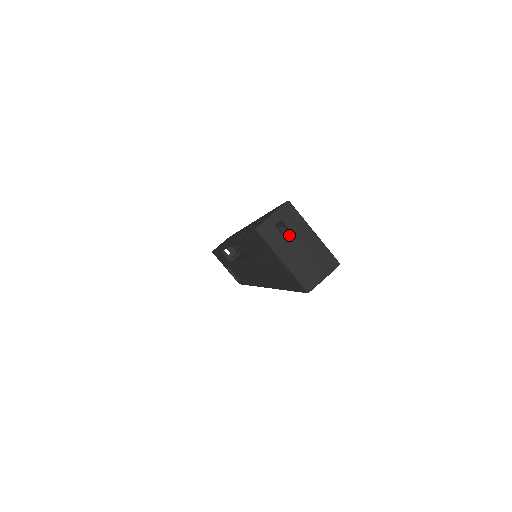
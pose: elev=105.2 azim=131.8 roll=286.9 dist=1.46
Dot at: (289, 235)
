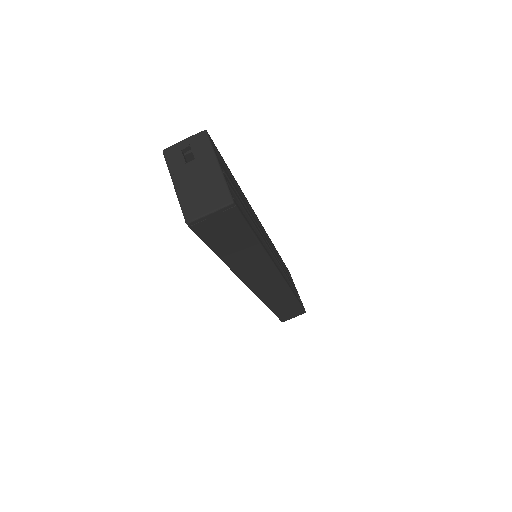
Dot at: (191, 161)
